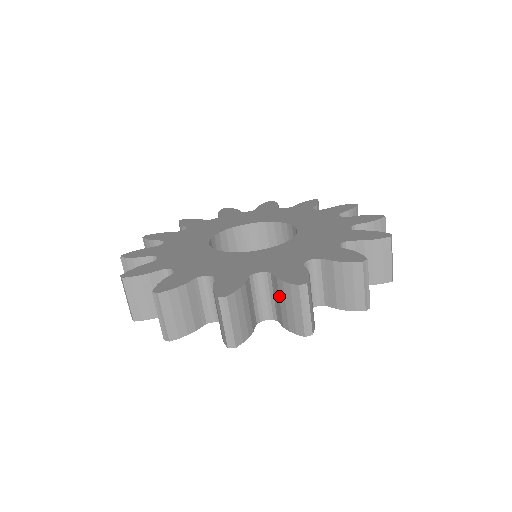
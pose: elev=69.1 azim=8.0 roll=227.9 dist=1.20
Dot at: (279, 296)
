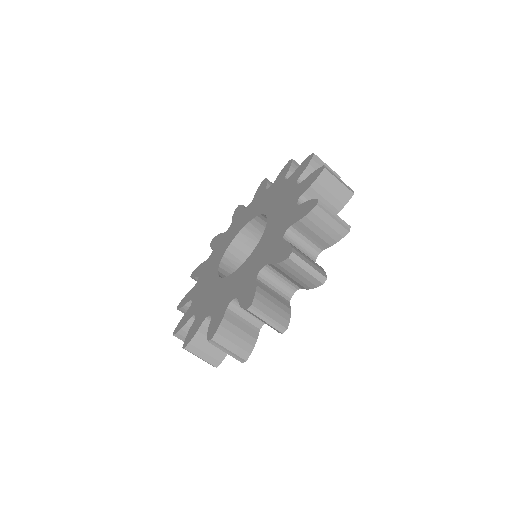
Dot at: occluded
